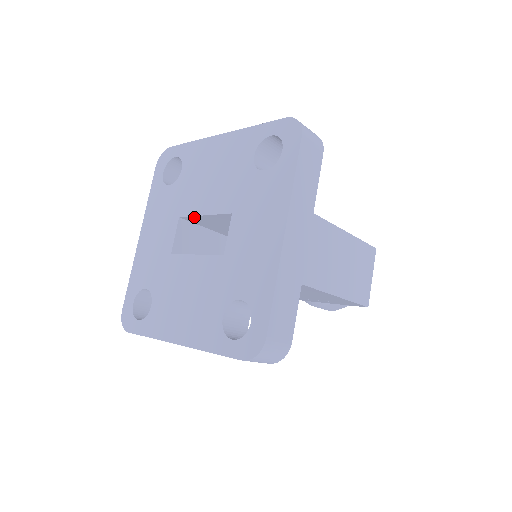
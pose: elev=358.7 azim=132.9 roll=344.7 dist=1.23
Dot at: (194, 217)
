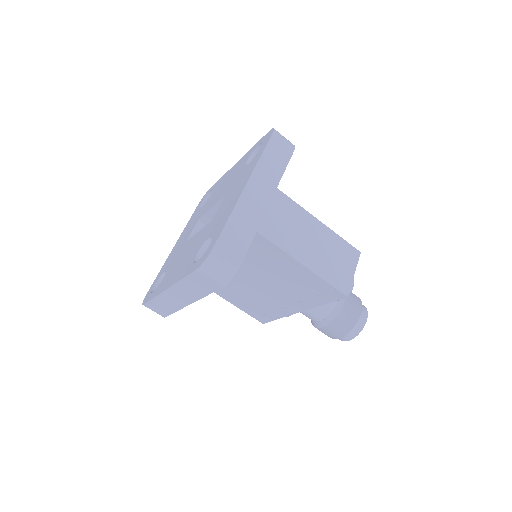
Dot at: (207, 216)
